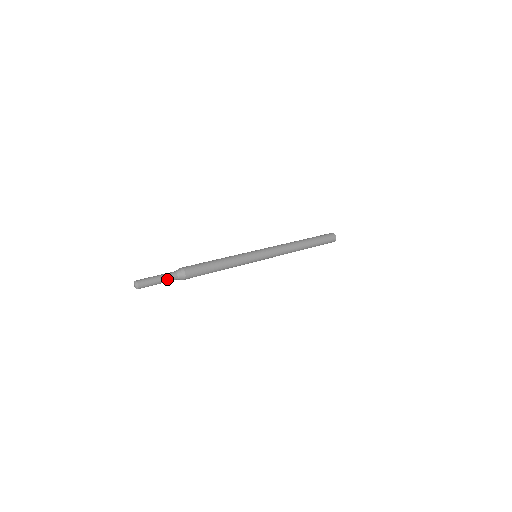
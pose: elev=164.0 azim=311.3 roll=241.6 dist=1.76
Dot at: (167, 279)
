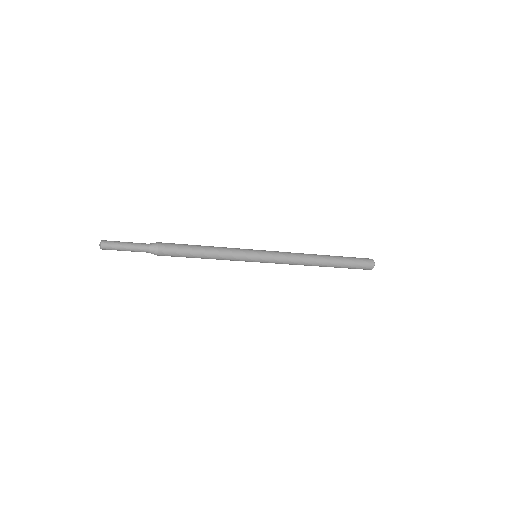
Dot at: (136, 246)
